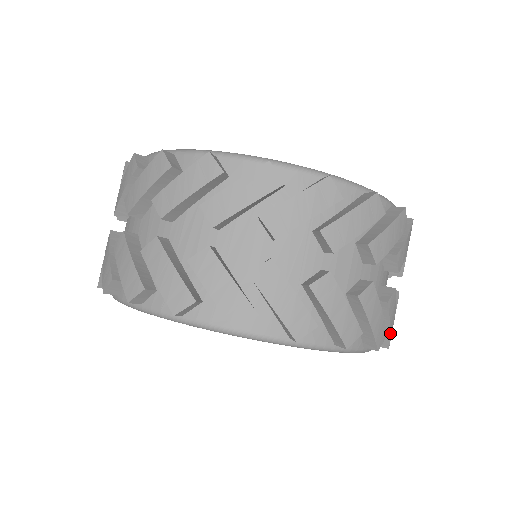
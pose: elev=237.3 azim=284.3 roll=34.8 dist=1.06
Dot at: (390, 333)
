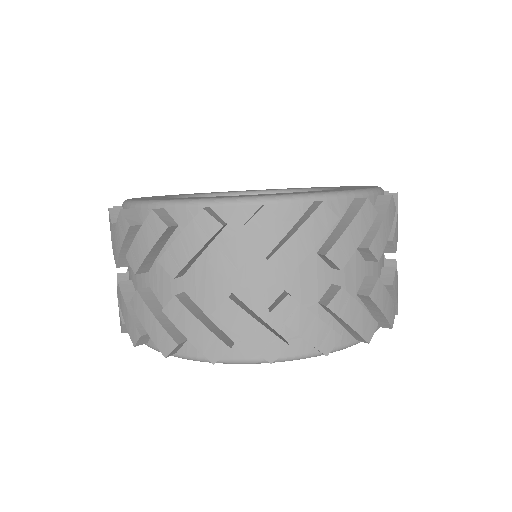
Dot at: (386, 317)
